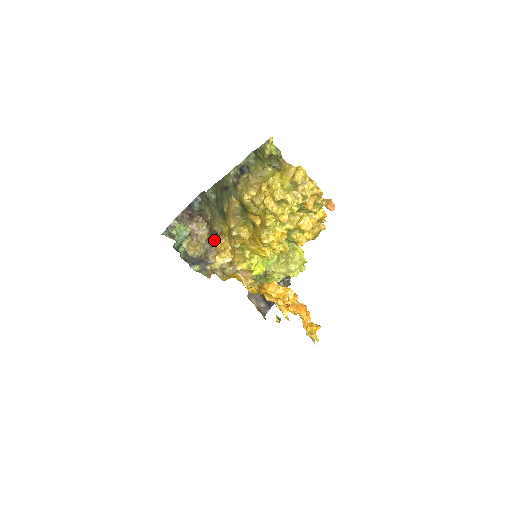
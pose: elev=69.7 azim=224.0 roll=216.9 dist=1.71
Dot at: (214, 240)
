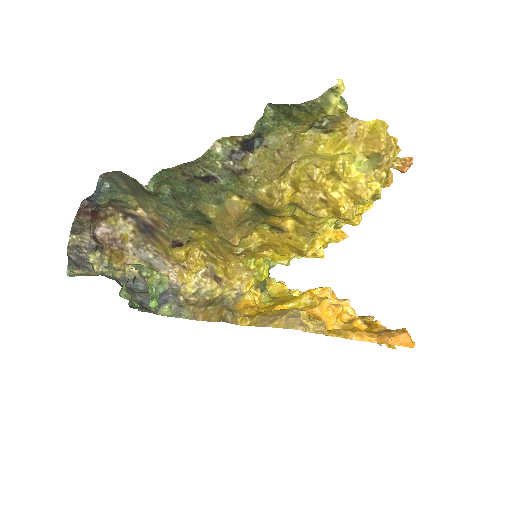
Dot at: (173, 252)
